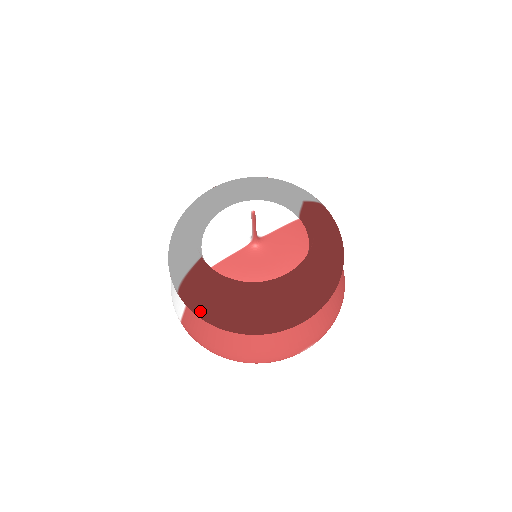
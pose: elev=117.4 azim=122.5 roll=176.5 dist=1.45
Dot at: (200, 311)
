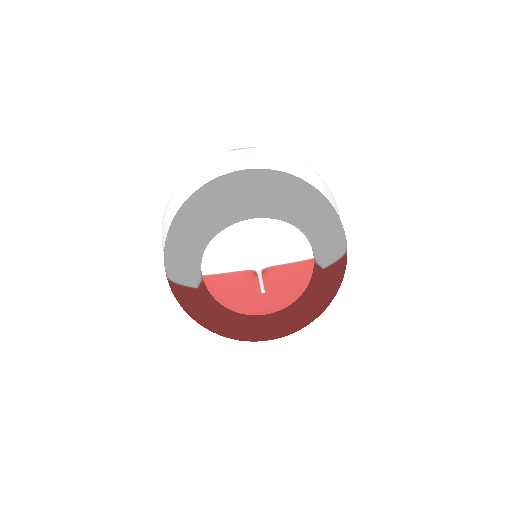
Dot at: (181, 306)
